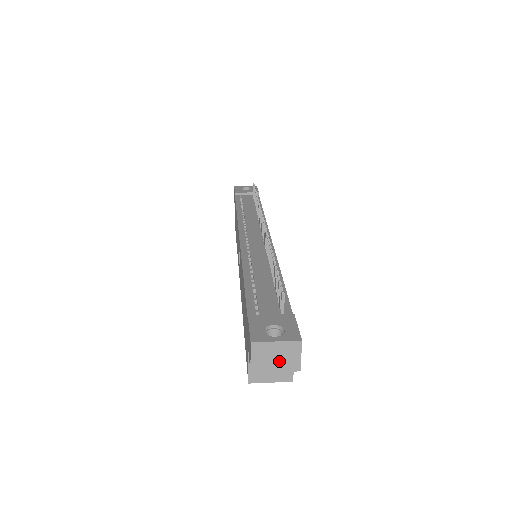
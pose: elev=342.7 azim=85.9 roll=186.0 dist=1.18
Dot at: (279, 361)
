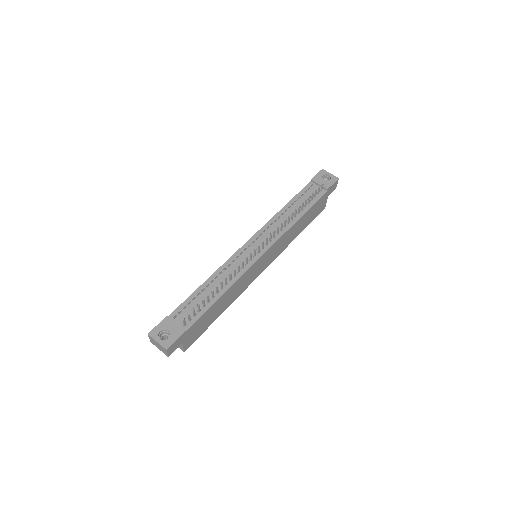
Dot at: (160, 348)
